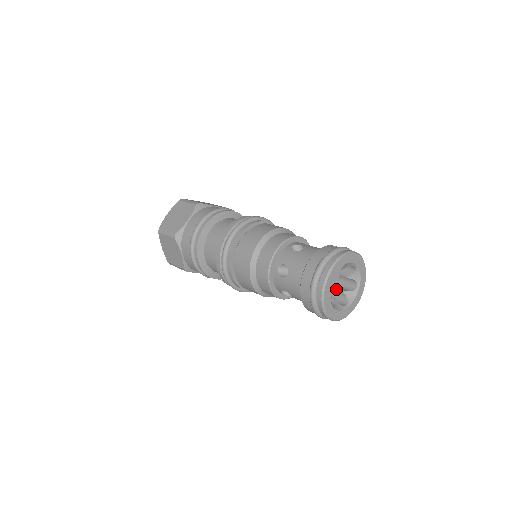
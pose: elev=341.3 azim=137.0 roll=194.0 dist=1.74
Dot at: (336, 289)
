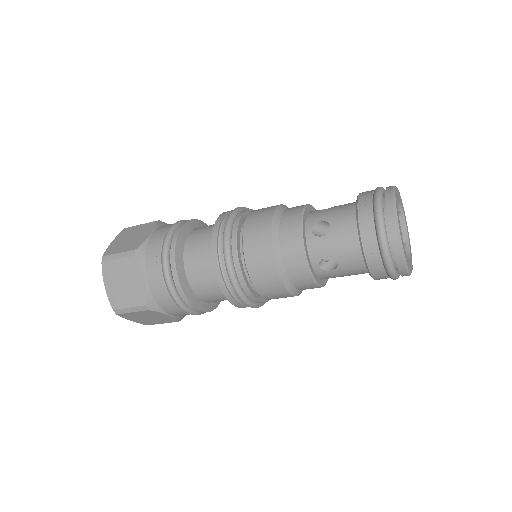
Dot at: occluded
